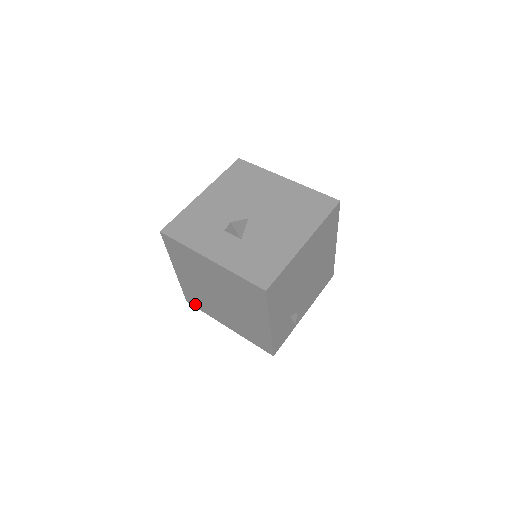
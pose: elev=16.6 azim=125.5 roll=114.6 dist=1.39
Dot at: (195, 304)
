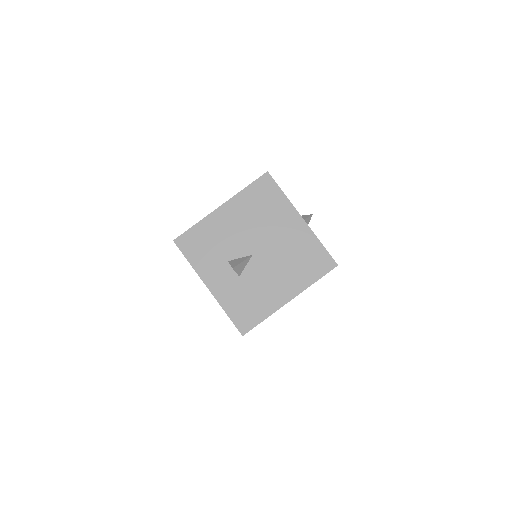
Dot at: occluded
